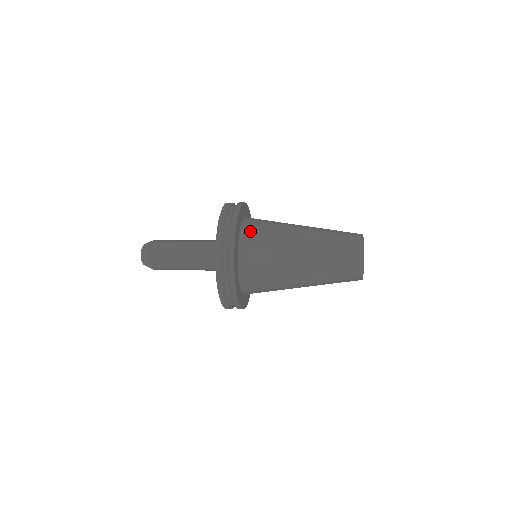
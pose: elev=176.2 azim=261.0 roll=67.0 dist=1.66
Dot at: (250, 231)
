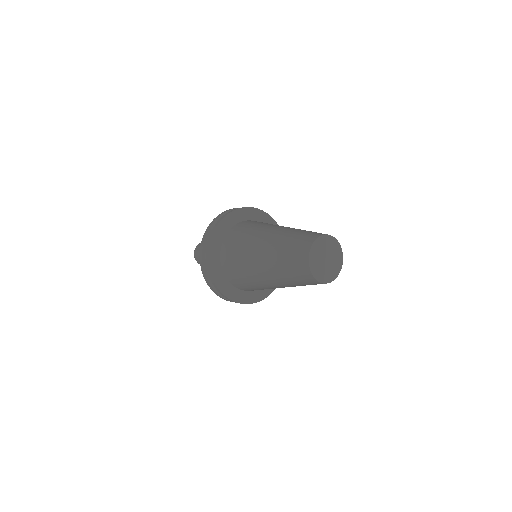
Dot at: (234, 232)
